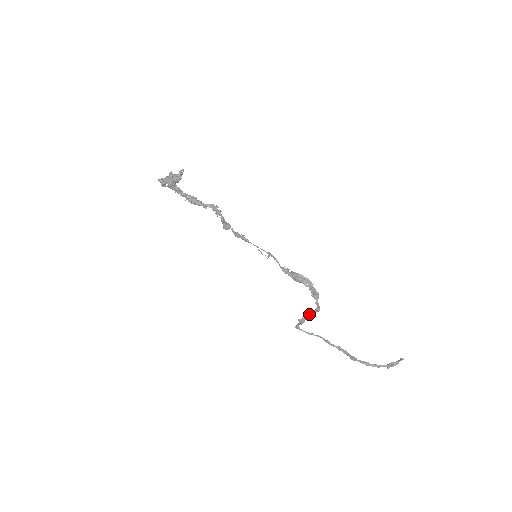
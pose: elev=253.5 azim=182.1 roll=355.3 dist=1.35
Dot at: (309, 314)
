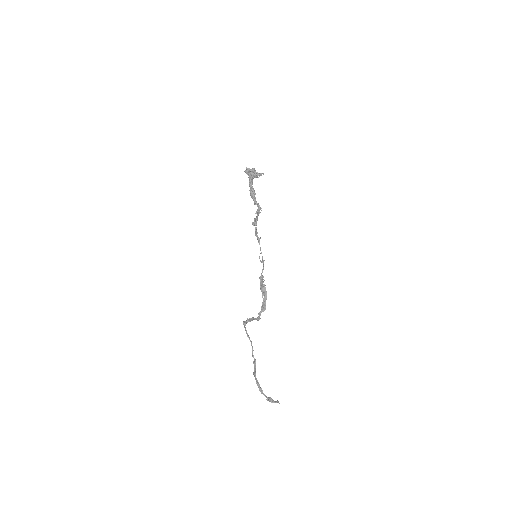
Dot at: (253, 318)
